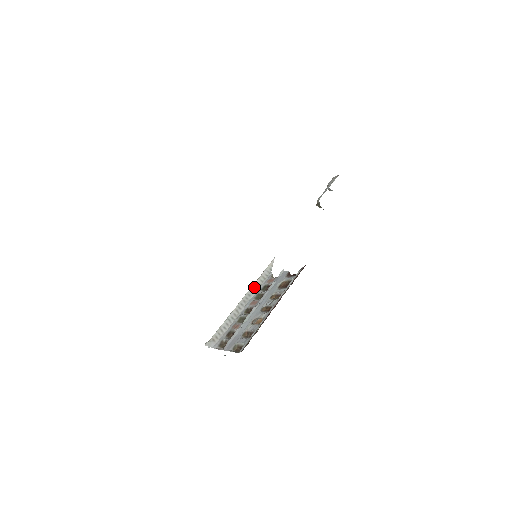
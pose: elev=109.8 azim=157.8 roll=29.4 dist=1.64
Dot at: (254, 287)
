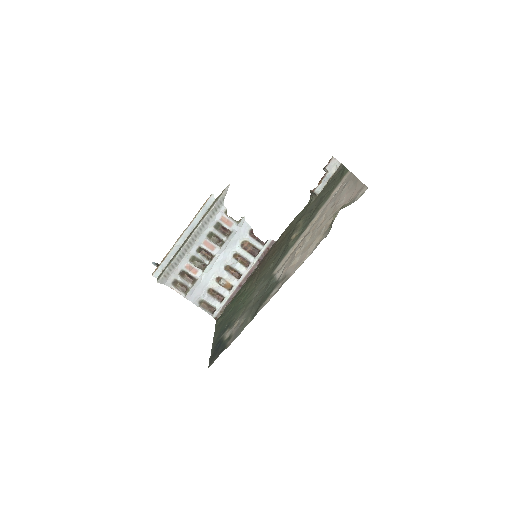
Dot at: (206, 220)
